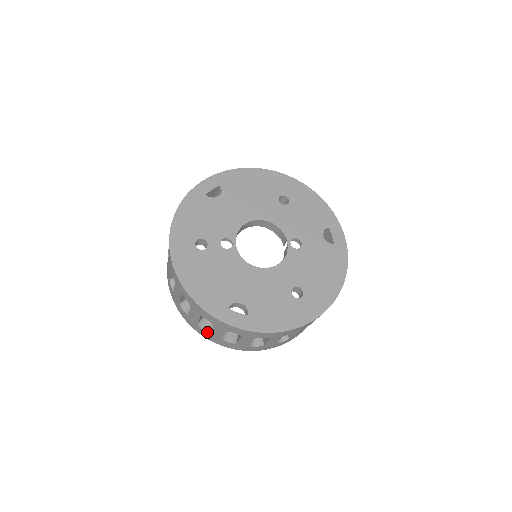
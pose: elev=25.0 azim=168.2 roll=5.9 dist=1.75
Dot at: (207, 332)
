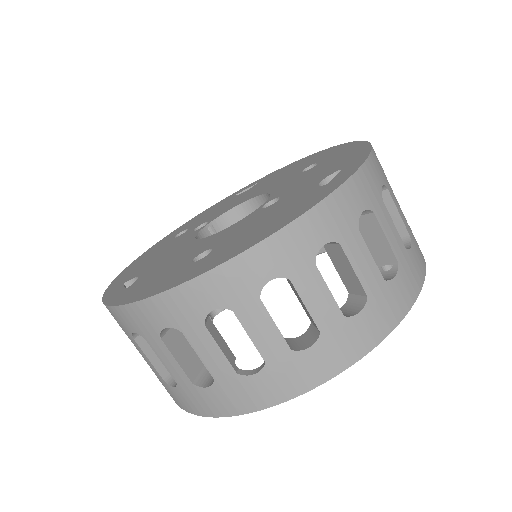
Dot at: occluded
